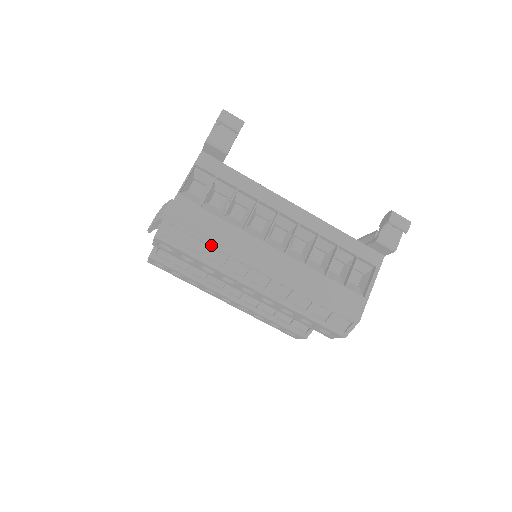
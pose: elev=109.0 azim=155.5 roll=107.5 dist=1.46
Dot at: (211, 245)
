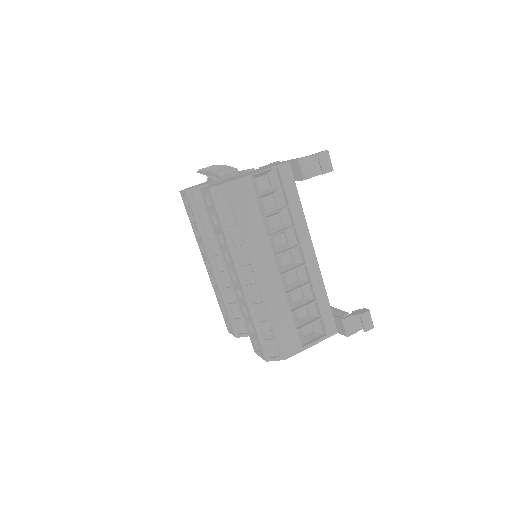
Dot at: (240, 227)
